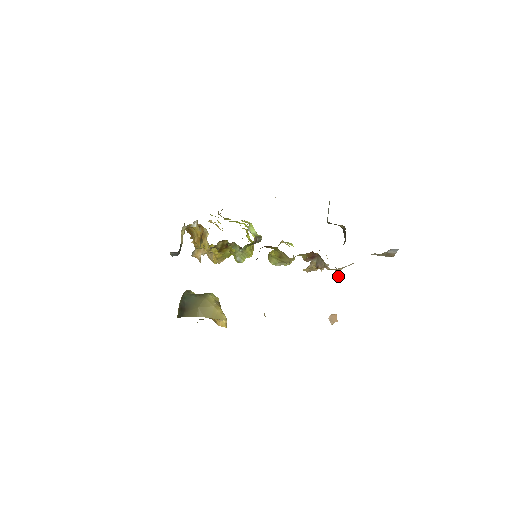
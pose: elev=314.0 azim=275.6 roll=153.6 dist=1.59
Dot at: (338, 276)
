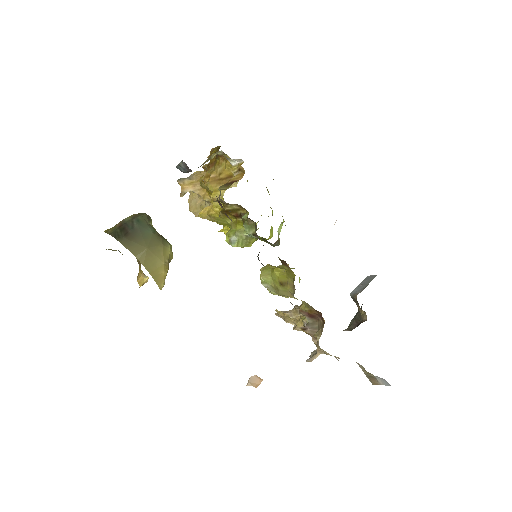
Dot at: (314, 356)
